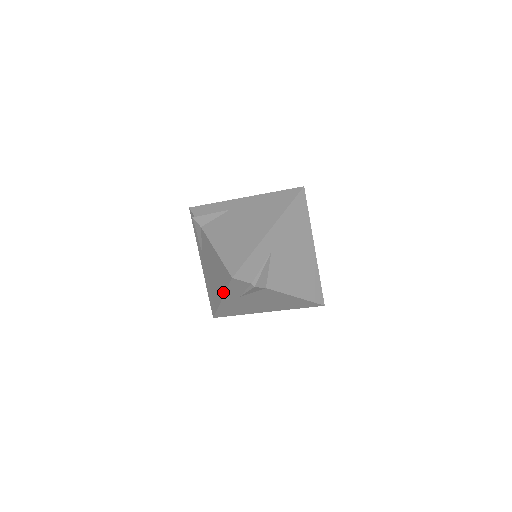
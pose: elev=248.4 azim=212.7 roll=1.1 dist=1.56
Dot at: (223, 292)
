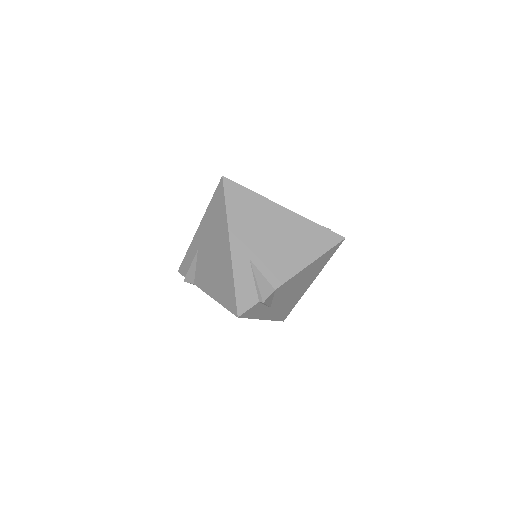
Dot at: occluded
